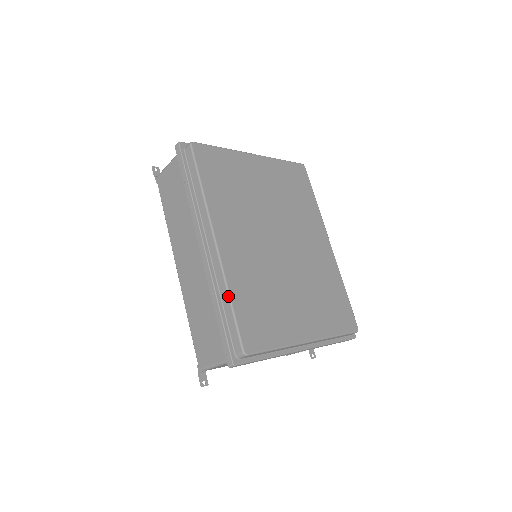
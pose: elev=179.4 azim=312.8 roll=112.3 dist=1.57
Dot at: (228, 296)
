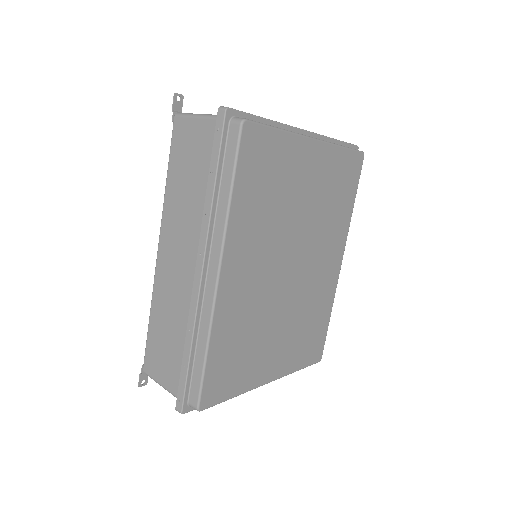
Dot at: (206, 346)
